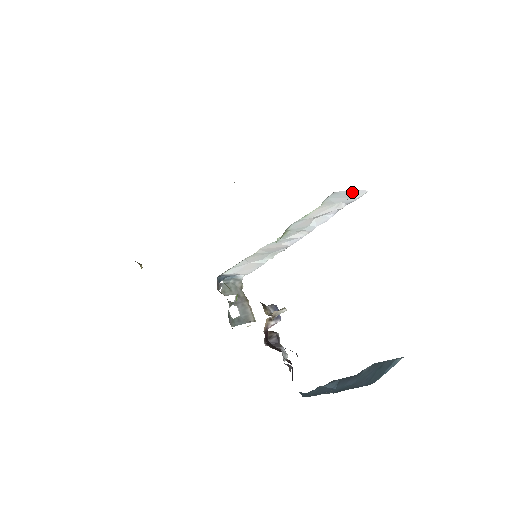
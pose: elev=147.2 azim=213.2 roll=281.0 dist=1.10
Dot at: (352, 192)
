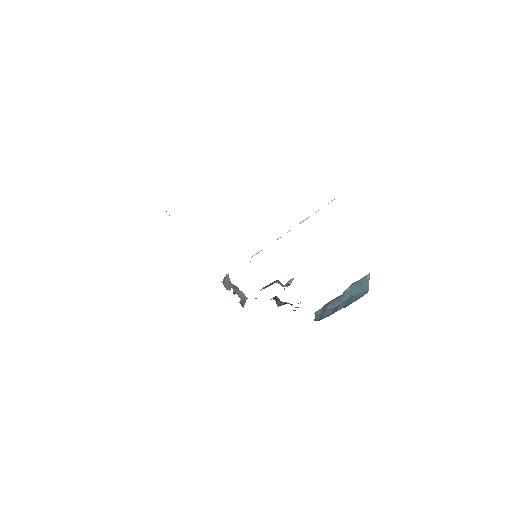
Dot at: occluded
